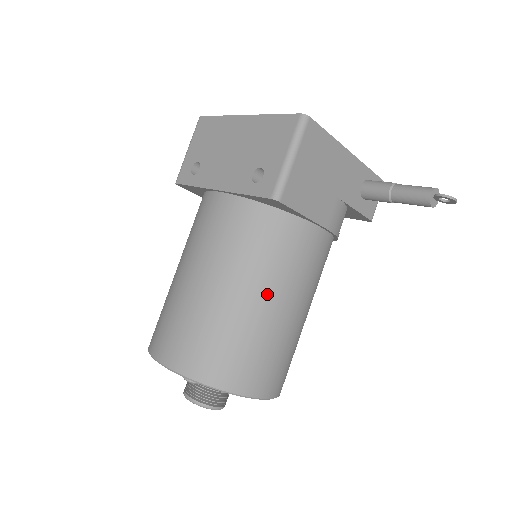
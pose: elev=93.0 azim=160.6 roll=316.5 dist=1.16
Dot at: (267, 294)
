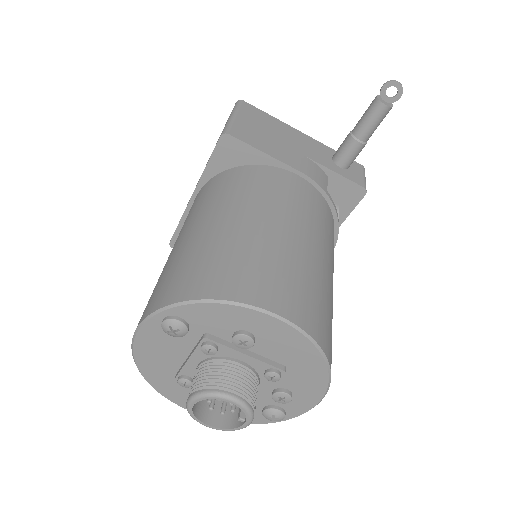
Dot at: (246, 213)
